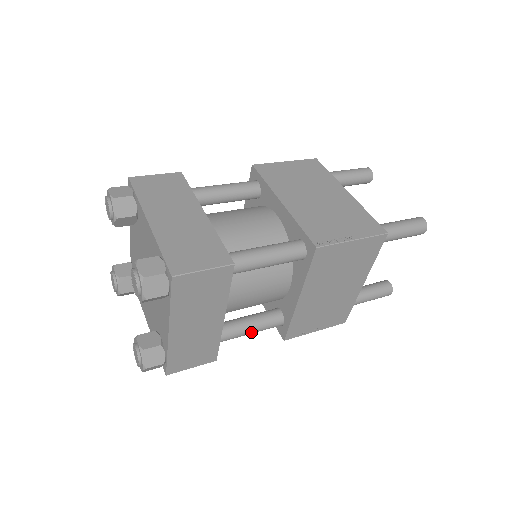
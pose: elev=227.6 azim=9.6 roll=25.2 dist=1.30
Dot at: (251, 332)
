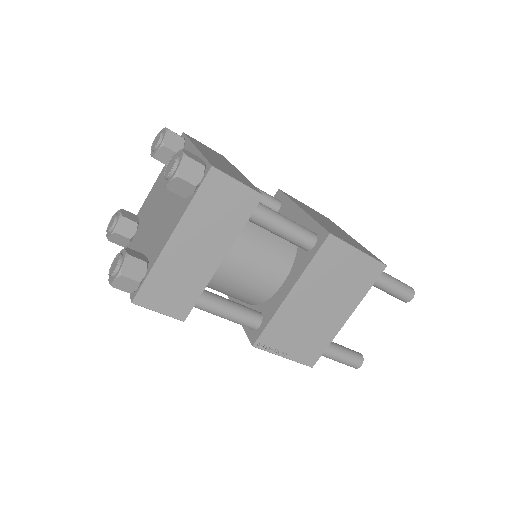
Dot at: (228, 314)
